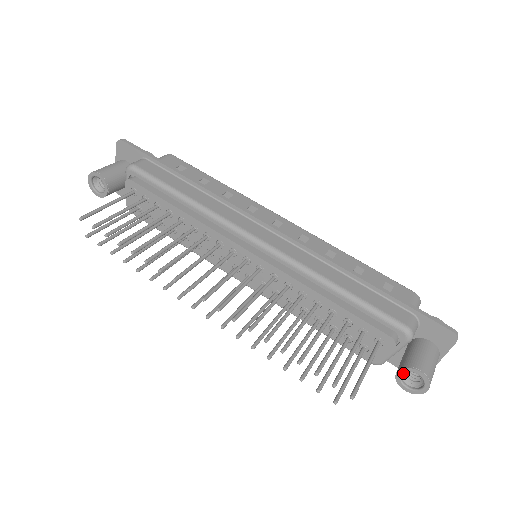
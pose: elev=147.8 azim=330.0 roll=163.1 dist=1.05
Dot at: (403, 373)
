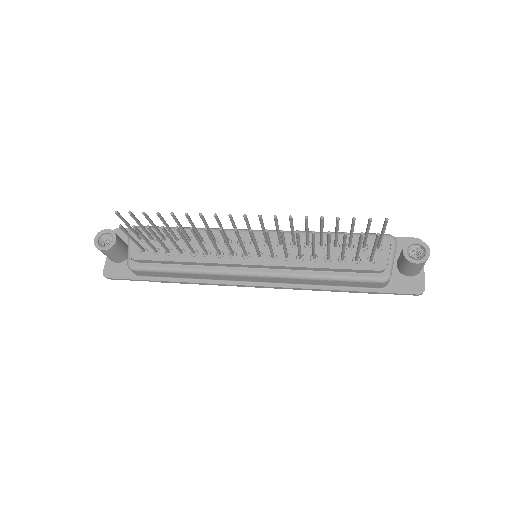
Dot at: (407, 253)
